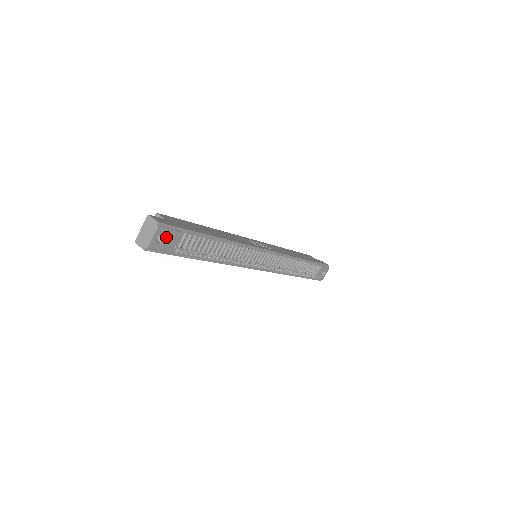
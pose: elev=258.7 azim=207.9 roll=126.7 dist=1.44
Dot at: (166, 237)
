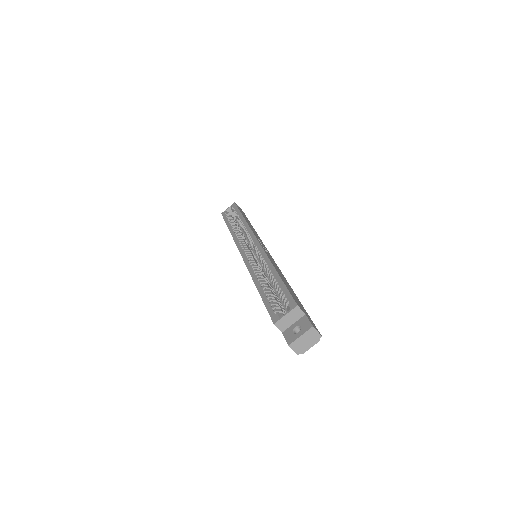
Dot at: occluded
